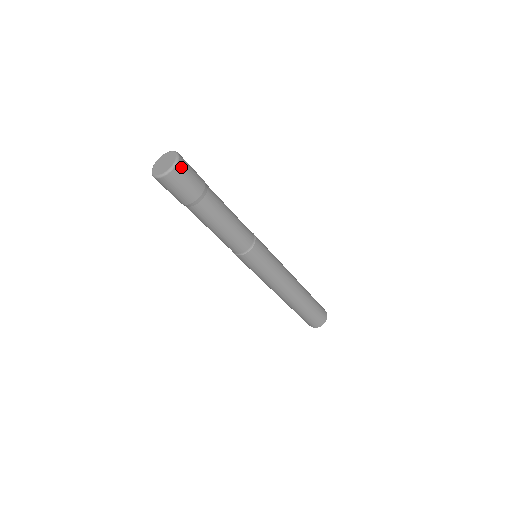
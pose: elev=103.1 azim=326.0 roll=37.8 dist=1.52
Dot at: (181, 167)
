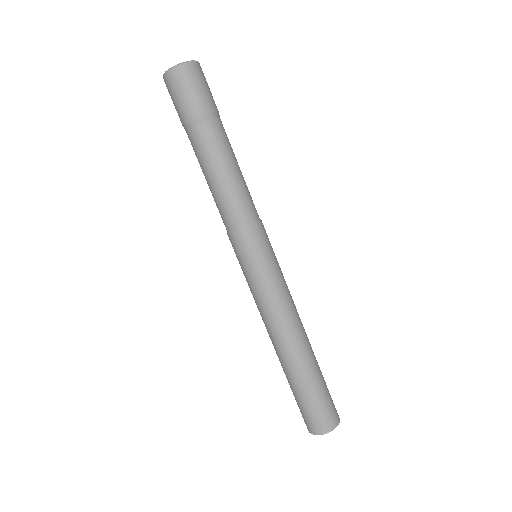
Dot at: (195, 69)
